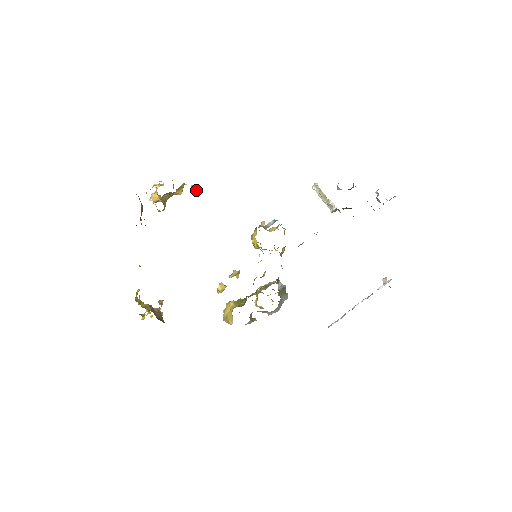
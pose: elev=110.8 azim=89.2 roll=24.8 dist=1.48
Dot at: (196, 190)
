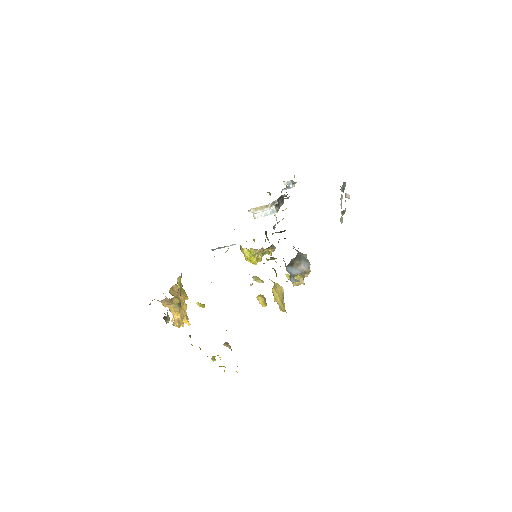
Dot at: (203, 304)
